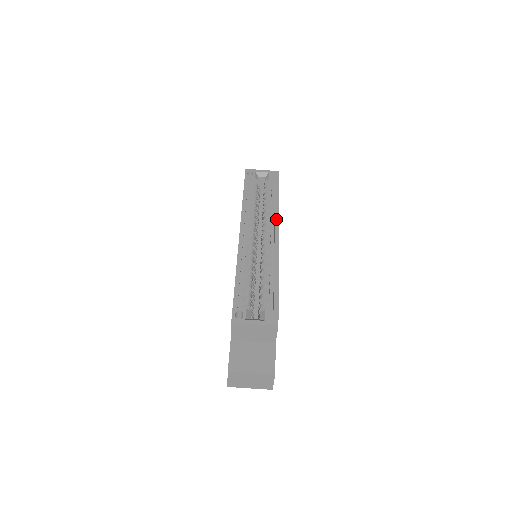
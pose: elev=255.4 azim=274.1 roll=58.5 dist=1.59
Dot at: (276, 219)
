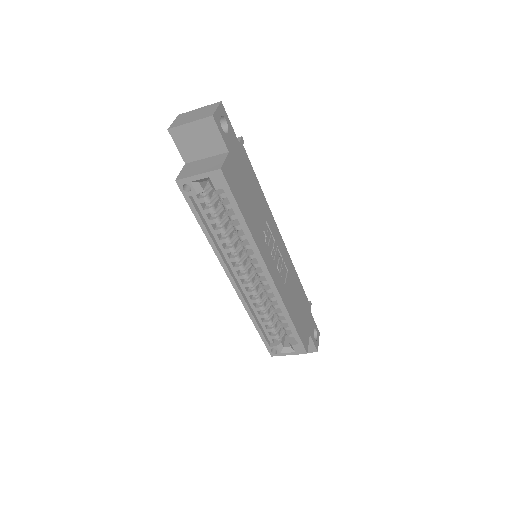
Dot at: (258, 257)
